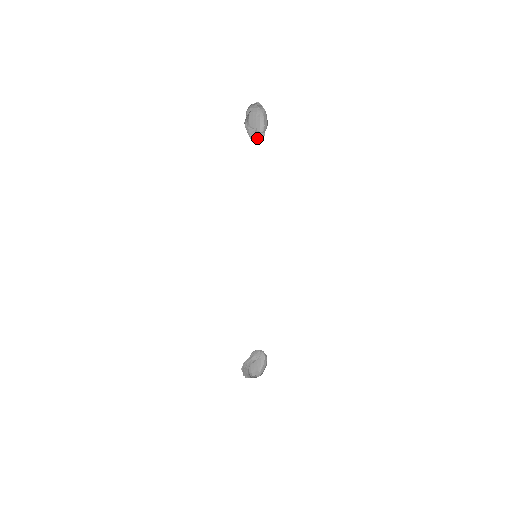
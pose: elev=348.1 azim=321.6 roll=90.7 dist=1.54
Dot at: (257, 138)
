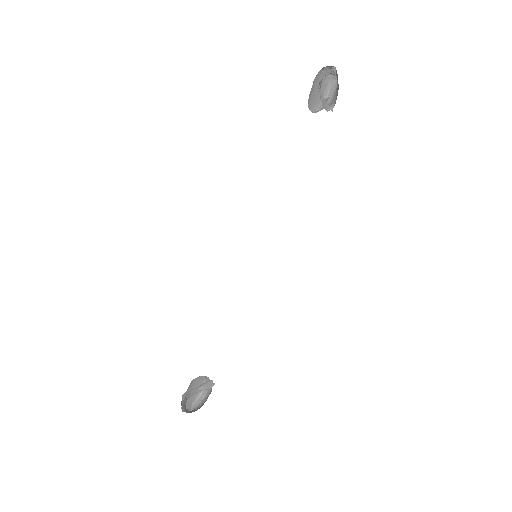
Dot at: (325, 109)
